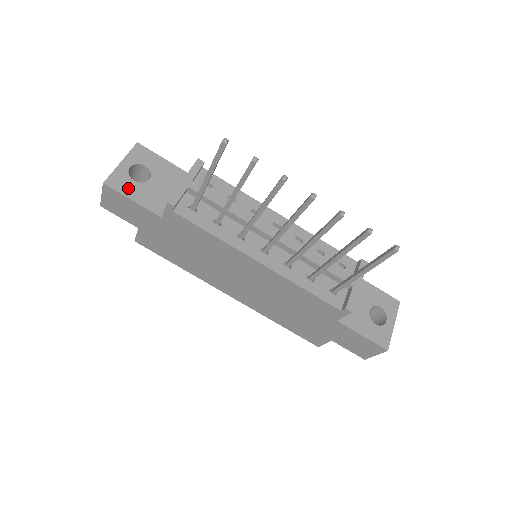
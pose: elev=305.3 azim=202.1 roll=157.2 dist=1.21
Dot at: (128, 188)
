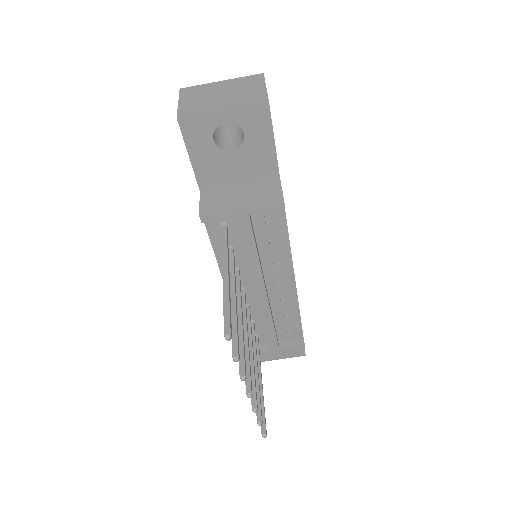
Dot at: (198, 142)
